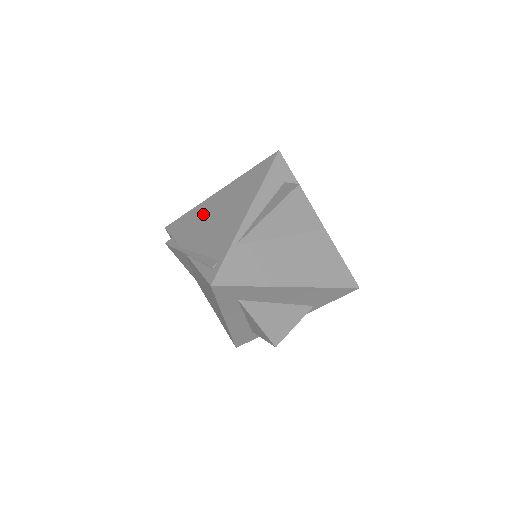
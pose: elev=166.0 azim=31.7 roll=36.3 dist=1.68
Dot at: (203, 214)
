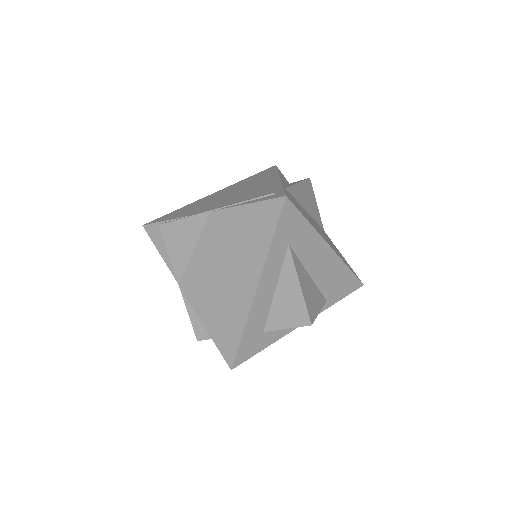
Dot at: (207, 200)
